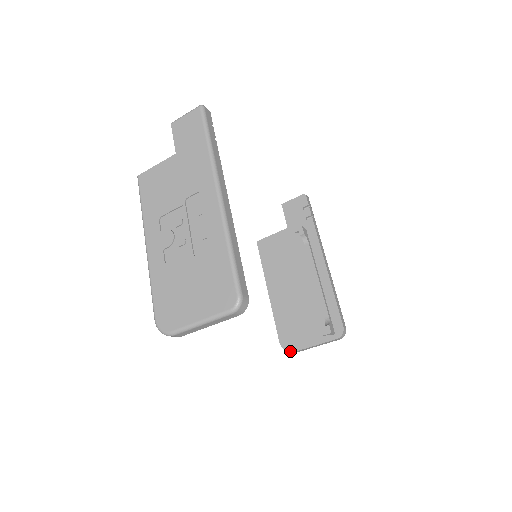
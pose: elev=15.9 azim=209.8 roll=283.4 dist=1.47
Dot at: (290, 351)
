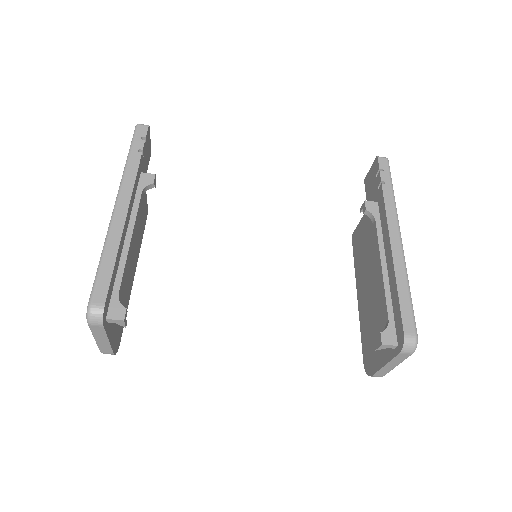
Dot at: (369, 375)
